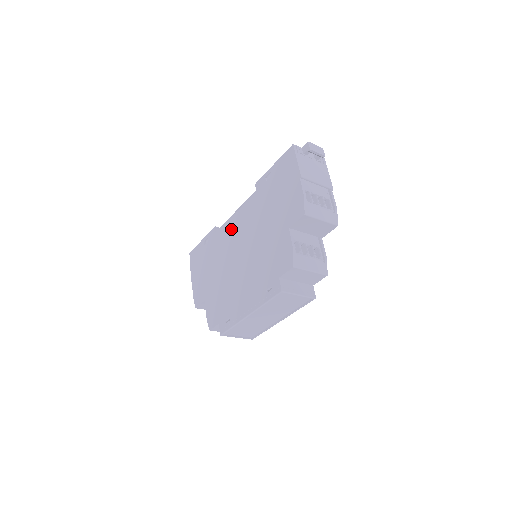
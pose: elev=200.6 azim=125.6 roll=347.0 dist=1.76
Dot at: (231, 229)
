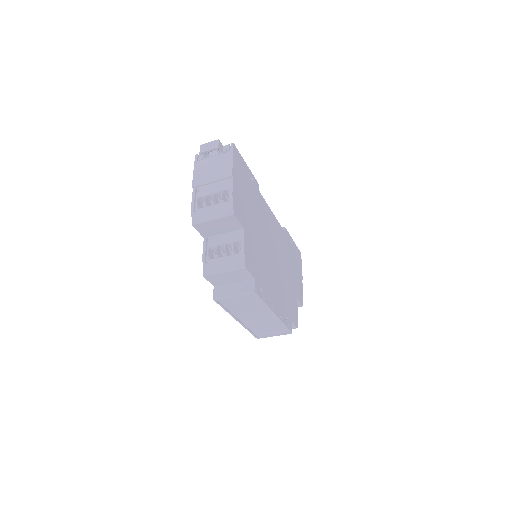
Dot at: occluded
